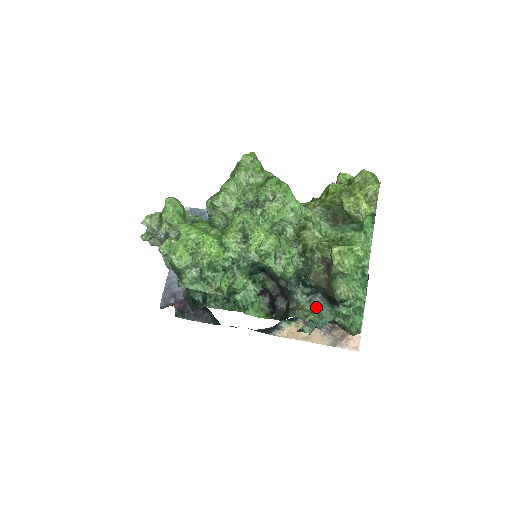
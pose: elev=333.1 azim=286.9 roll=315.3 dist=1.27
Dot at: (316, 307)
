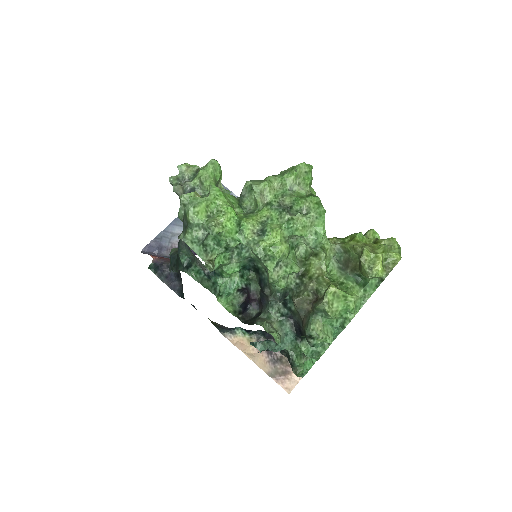
Dot at: (283, 330)
